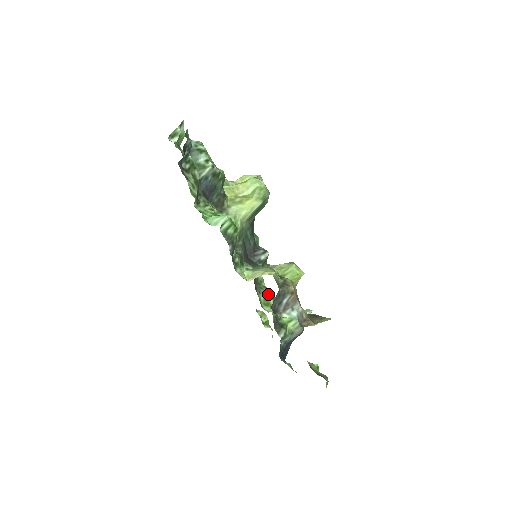
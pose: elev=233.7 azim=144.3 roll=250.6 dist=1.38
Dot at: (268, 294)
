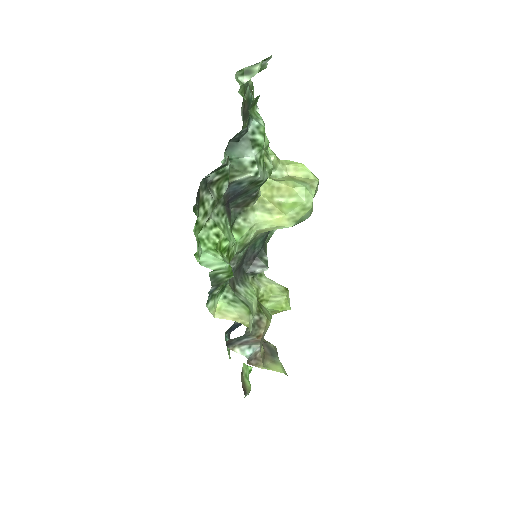
Dot at: occluded
